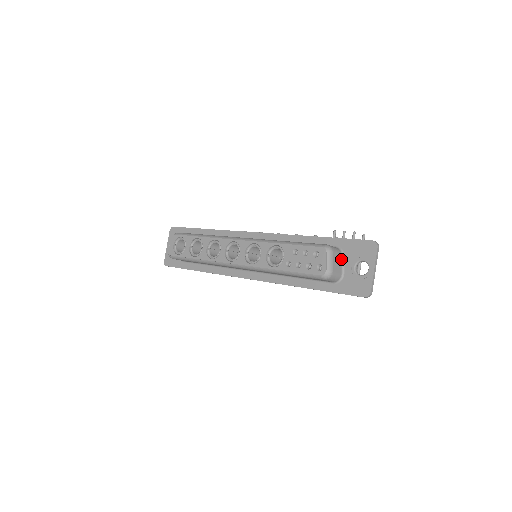
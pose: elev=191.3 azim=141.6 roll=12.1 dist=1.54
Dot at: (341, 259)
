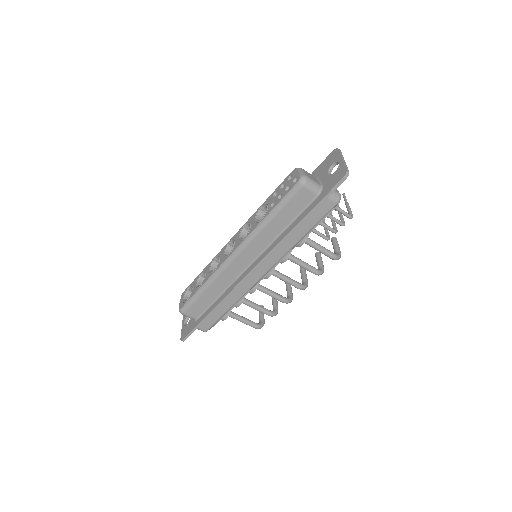
Dot at: (316, 179)
